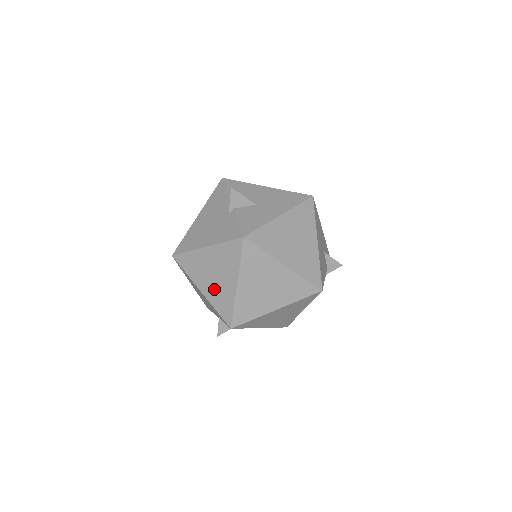
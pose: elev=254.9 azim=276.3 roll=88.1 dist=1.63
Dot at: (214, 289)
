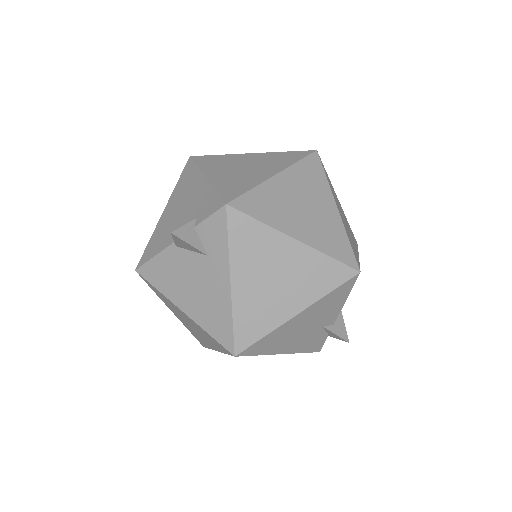
Dot at: (232, 176)
